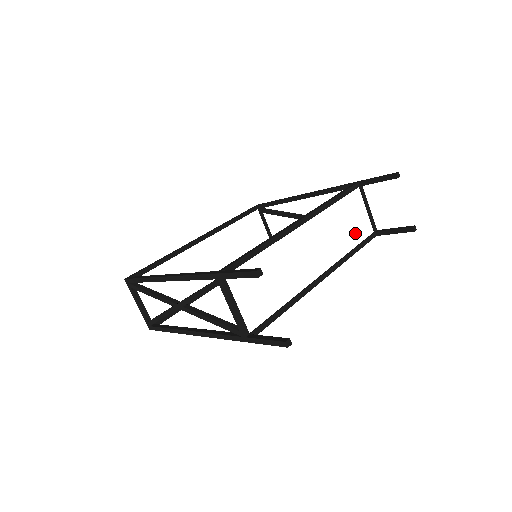
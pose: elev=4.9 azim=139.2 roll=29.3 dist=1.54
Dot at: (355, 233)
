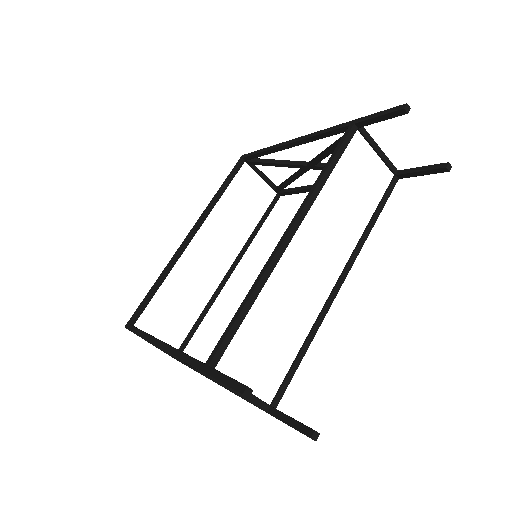
Dot at: (369, 195)
